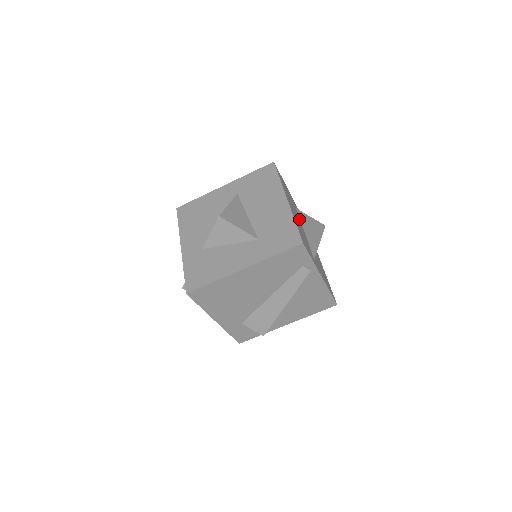
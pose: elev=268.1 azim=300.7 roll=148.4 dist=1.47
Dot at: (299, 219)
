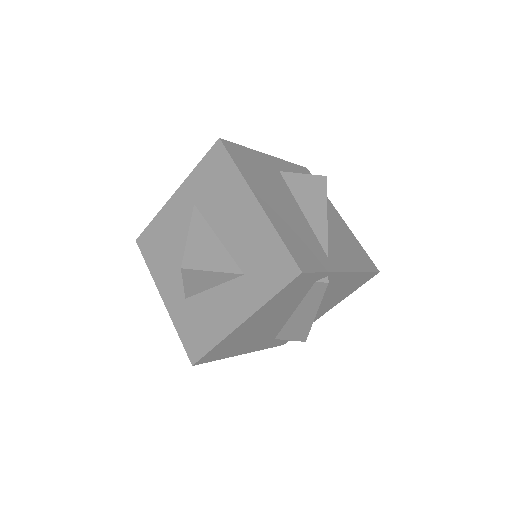
Dot at: (288, 195)
